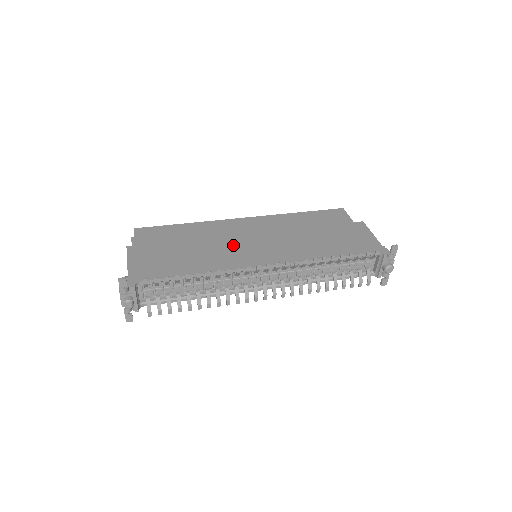
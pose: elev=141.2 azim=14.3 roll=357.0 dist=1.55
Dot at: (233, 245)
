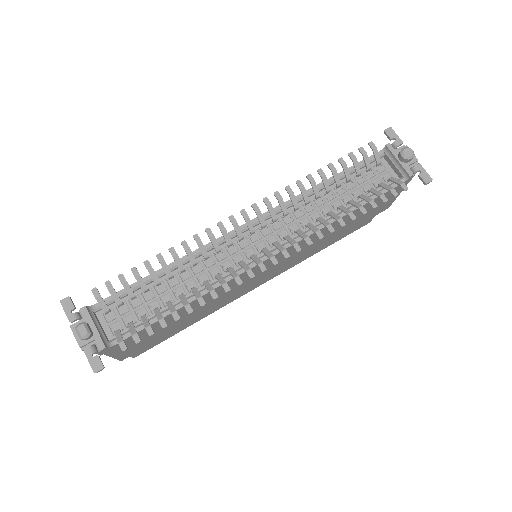
Dot at: occluded
